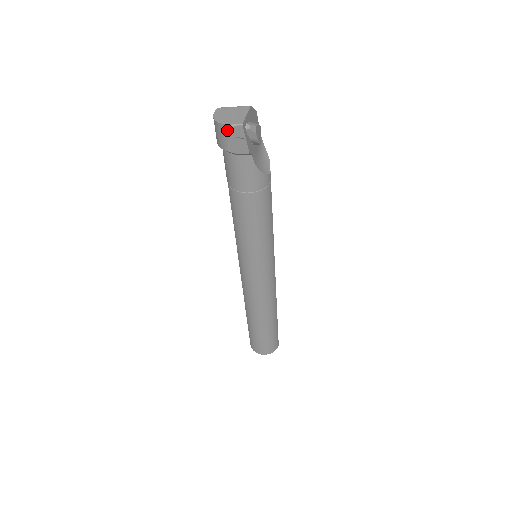
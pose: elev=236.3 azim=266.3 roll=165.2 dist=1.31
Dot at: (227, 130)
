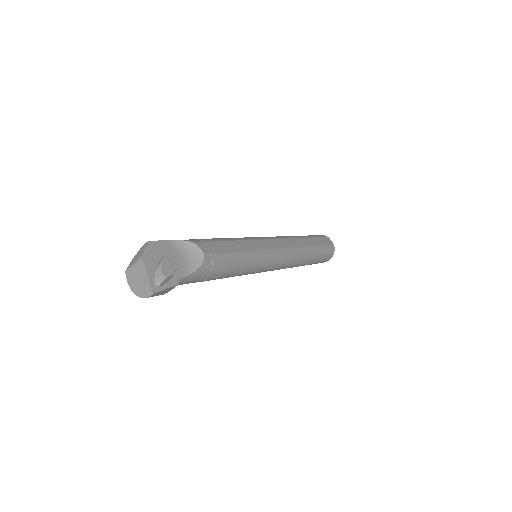
Dot at: occluded
